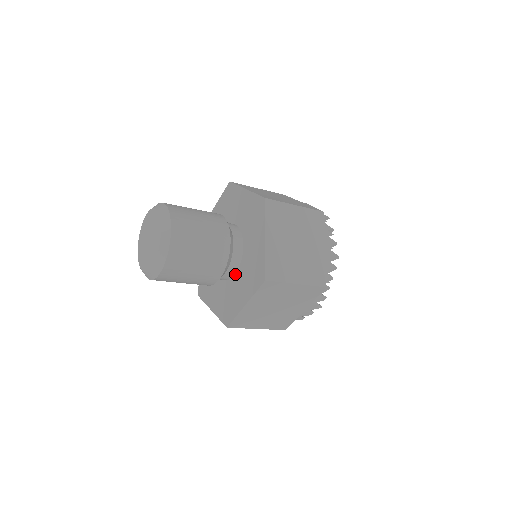
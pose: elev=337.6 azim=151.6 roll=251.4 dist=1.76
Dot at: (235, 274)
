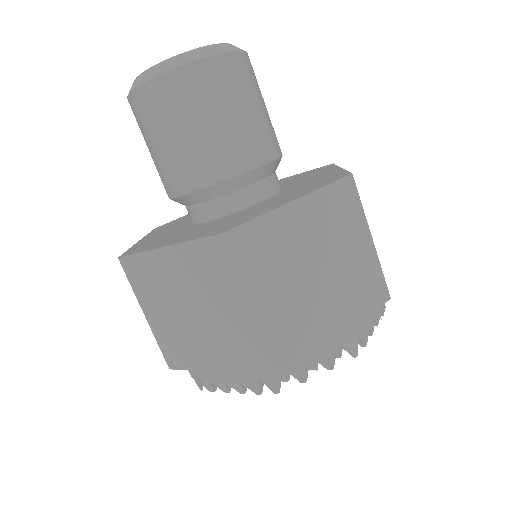
Dot at: (258, 203)
